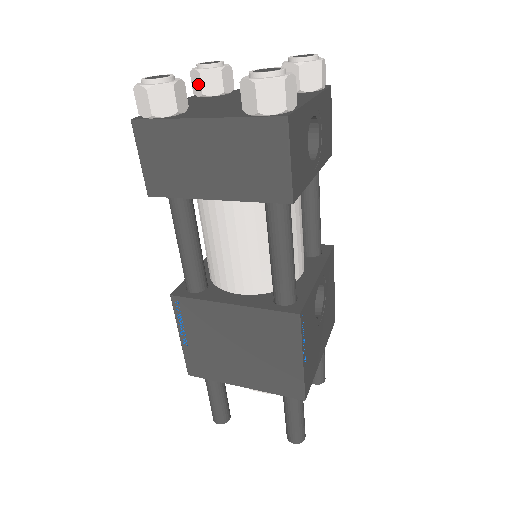
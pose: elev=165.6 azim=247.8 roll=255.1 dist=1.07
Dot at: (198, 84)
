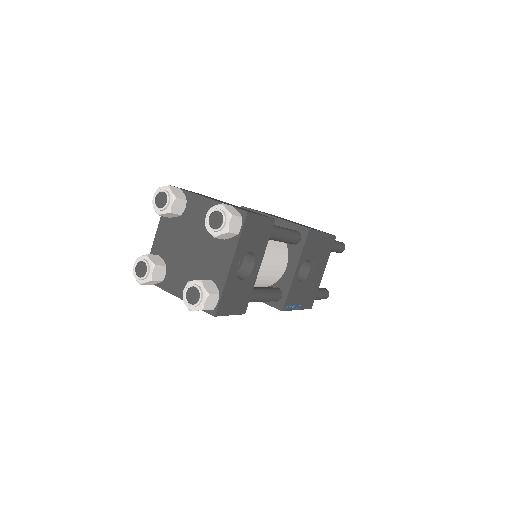
Dot at: occluded
